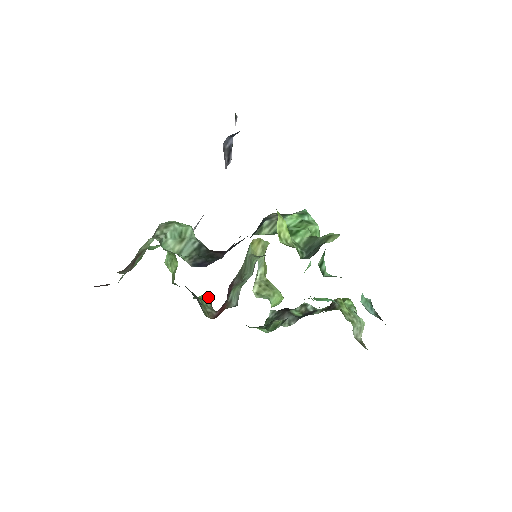
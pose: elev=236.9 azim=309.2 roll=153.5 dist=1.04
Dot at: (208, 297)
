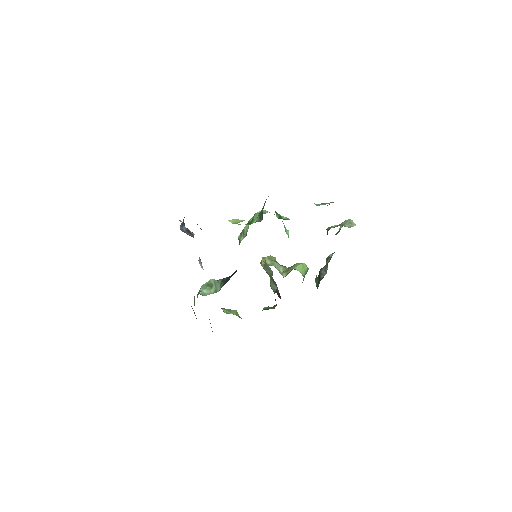
Dot at: (268, 307)
